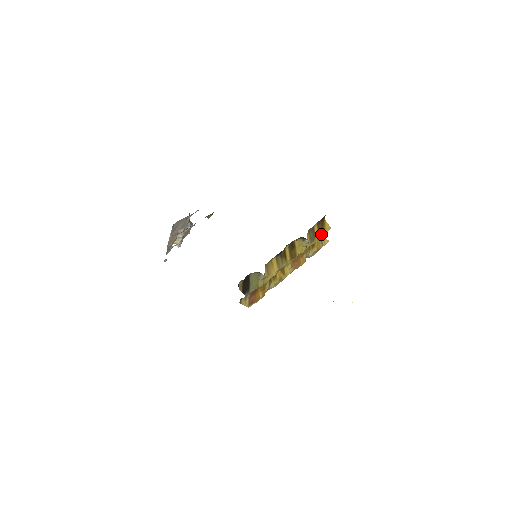
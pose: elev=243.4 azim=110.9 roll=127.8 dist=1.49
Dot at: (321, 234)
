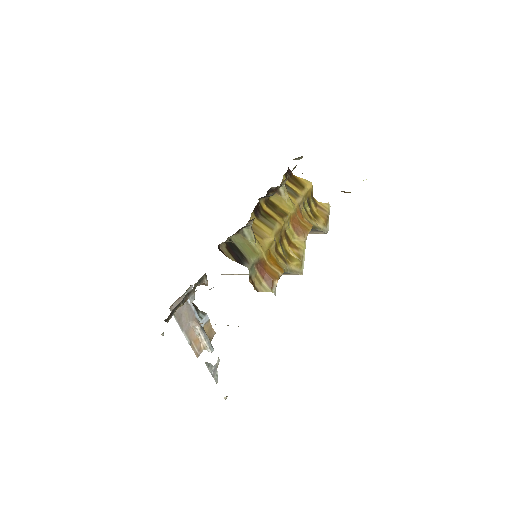
Dot at: (303, 189)
